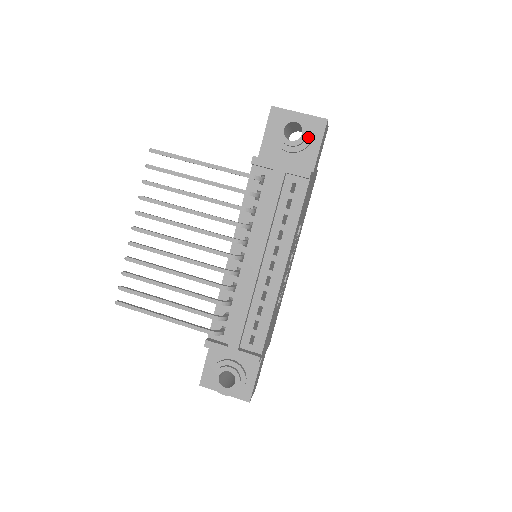
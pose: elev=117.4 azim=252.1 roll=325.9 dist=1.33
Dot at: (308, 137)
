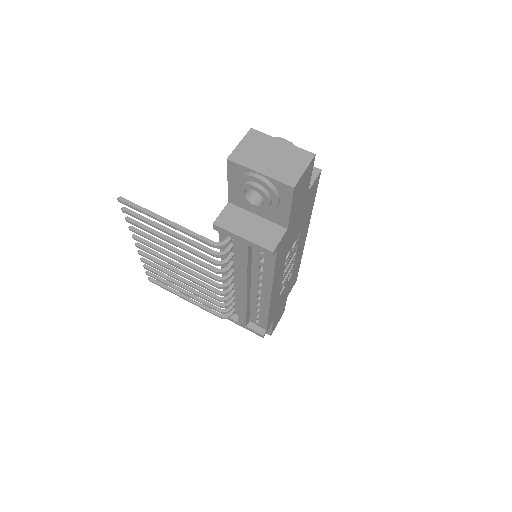
Dot at: (273, 203)
